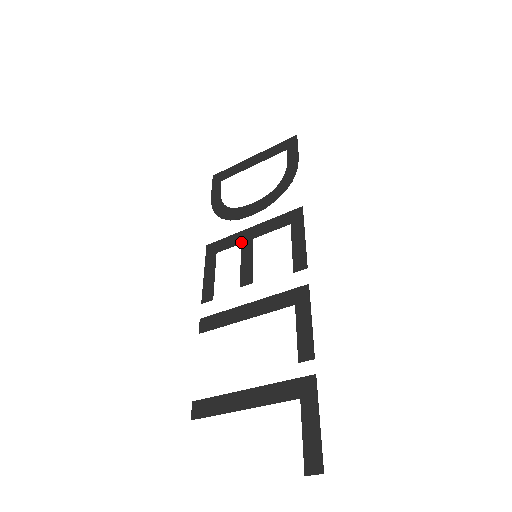
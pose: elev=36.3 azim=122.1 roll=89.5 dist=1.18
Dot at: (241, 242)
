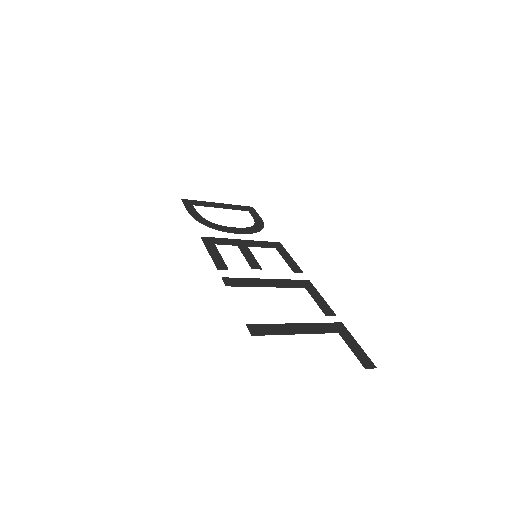
Dot at: (238, 245)
